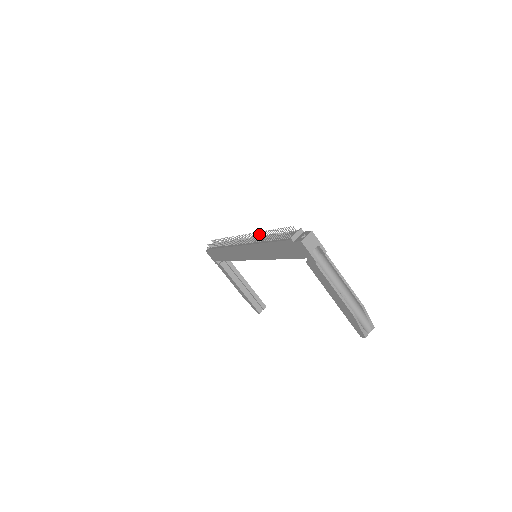
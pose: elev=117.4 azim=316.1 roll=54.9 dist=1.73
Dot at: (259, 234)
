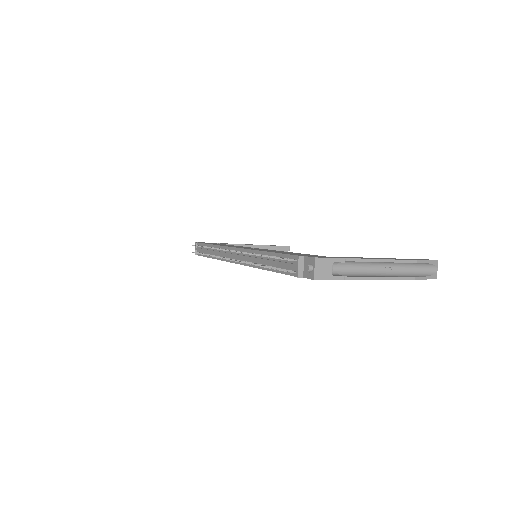
Dot at: occluded
